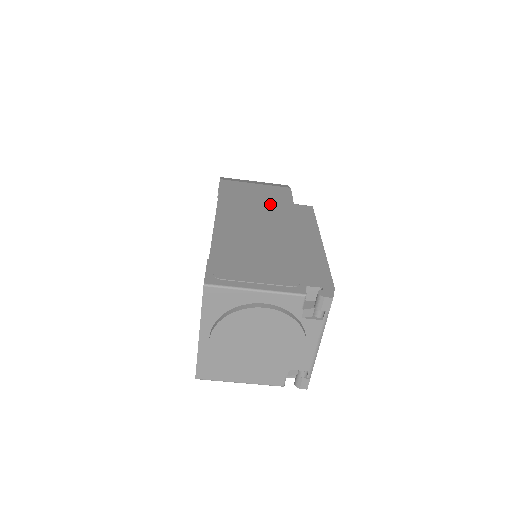
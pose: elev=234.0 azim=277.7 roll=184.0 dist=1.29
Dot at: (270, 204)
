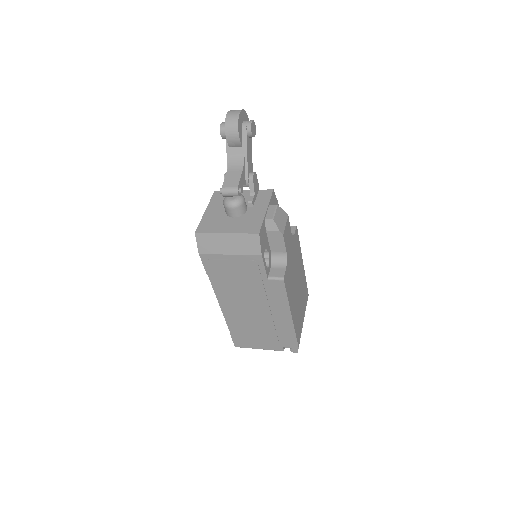
Dot at: (249, 284)
